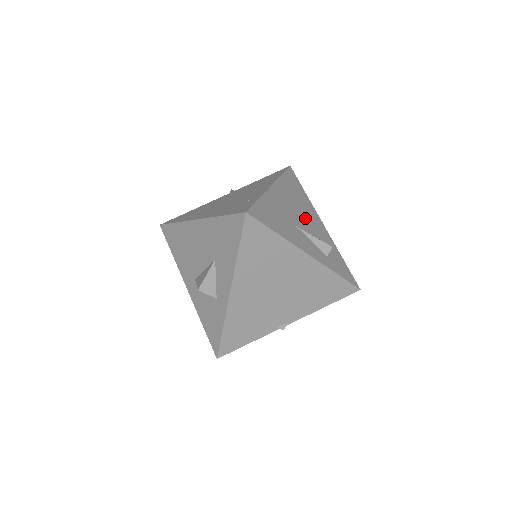
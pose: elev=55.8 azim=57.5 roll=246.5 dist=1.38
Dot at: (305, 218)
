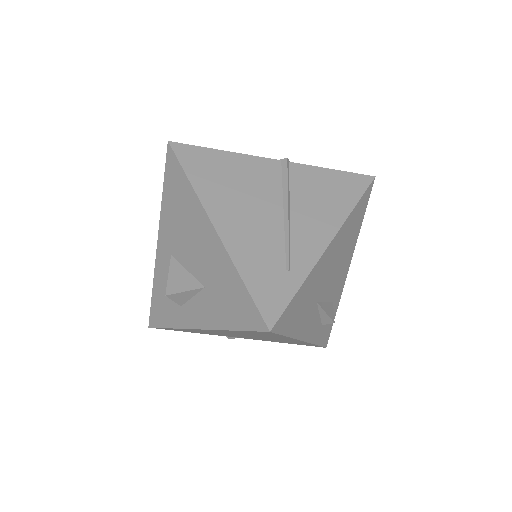
Dot at: (335, 276)
